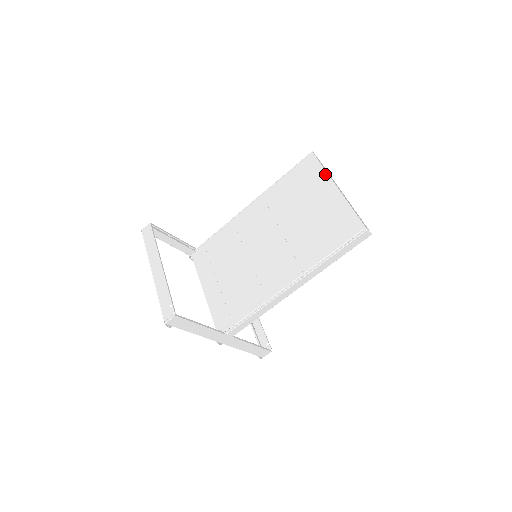
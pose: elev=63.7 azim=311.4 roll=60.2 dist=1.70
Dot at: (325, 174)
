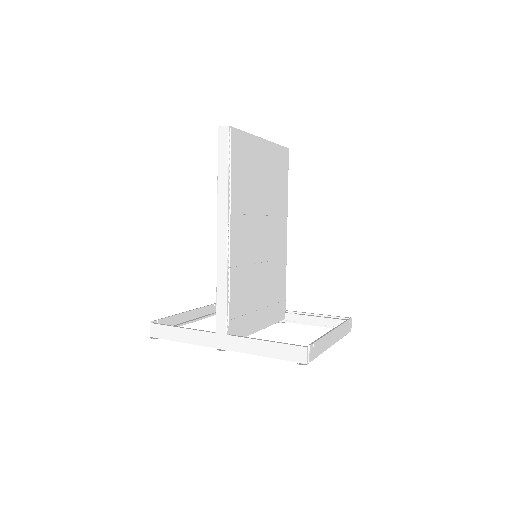
Dot at: occluded
